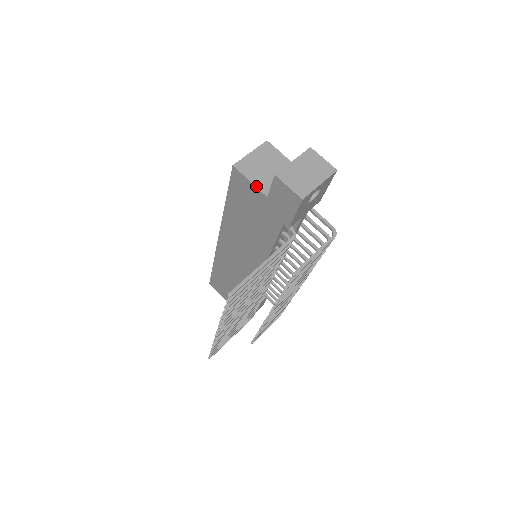
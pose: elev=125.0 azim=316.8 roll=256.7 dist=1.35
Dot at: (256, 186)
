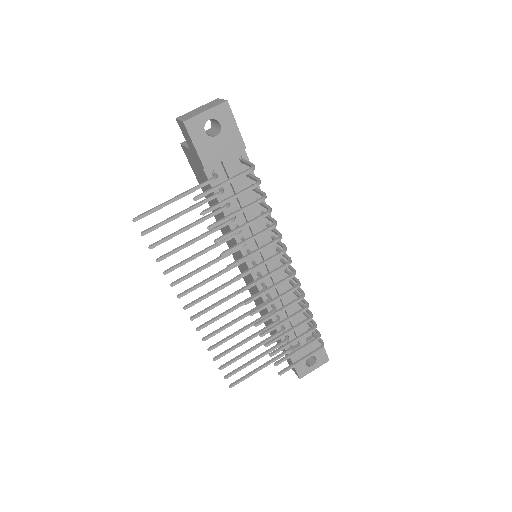
Dot at: (187, 147)
